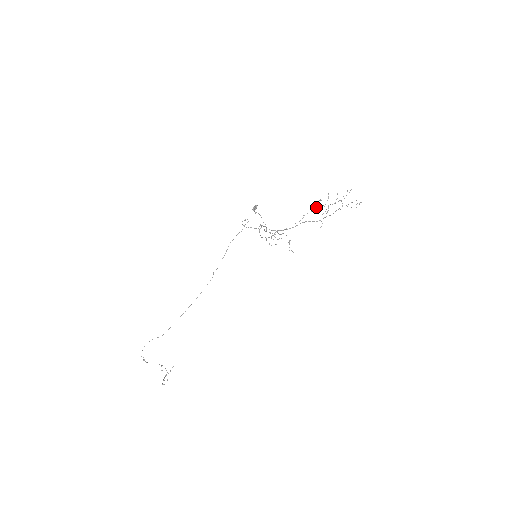
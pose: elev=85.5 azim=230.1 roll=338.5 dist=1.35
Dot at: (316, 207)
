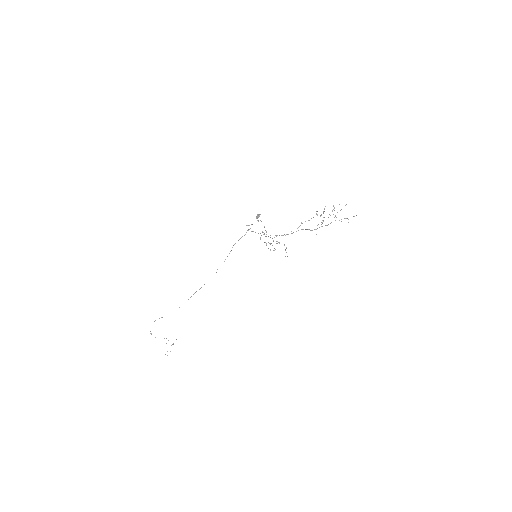
Dot at: (313, 217)
